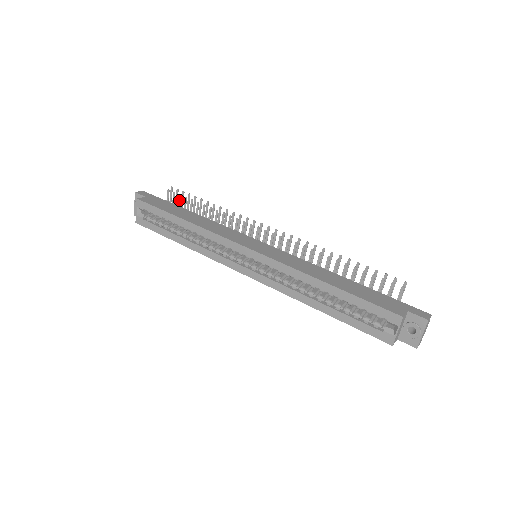
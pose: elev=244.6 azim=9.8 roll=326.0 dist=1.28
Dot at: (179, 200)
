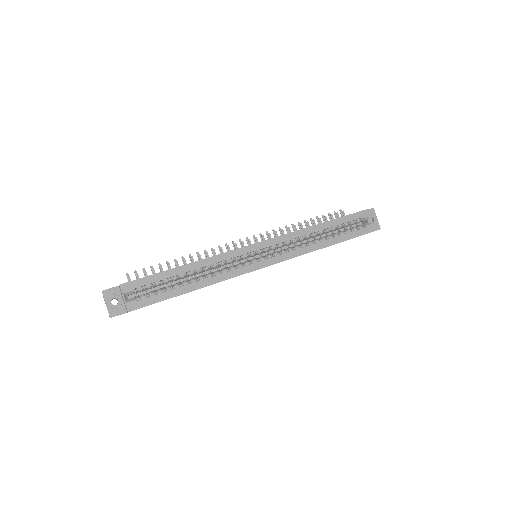
Dot at: occluded
